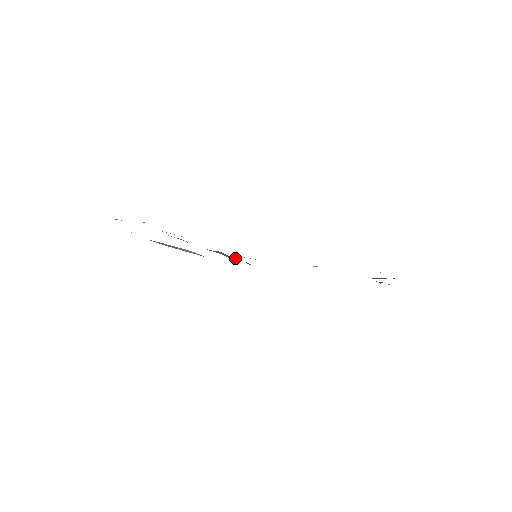
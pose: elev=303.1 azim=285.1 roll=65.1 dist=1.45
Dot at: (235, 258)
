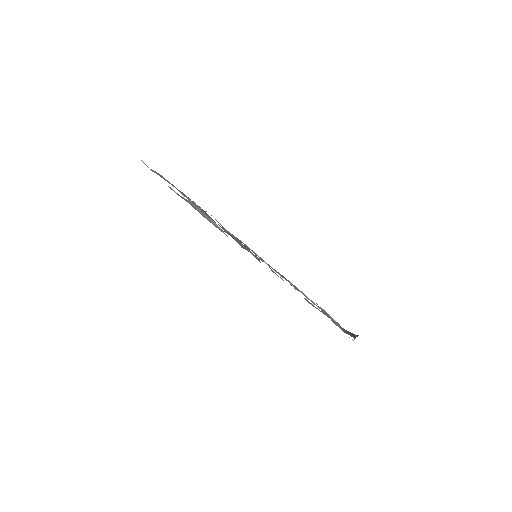
Dot at: (246, 249)
